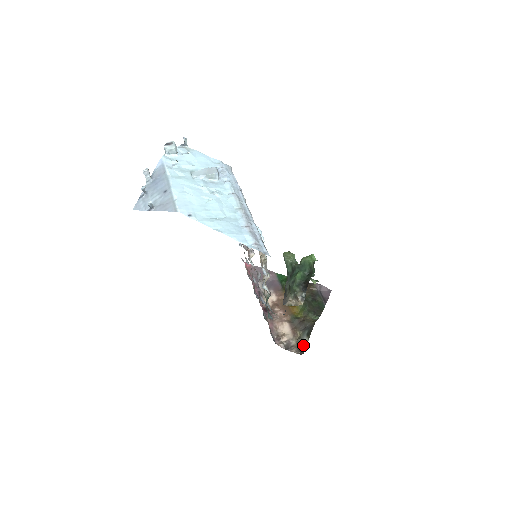
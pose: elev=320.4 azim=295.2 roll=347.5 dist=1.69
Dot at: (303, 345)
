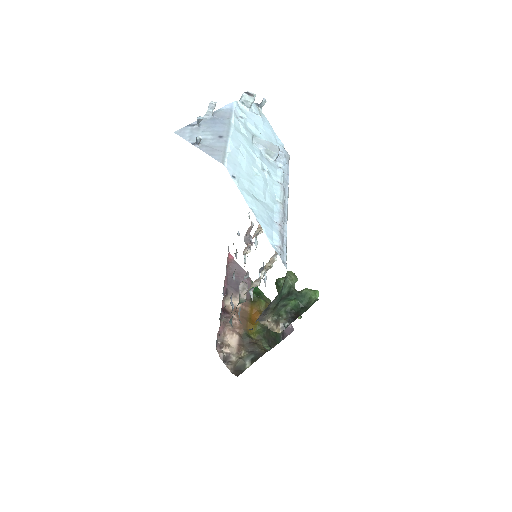
Dot at: (242, 367)
